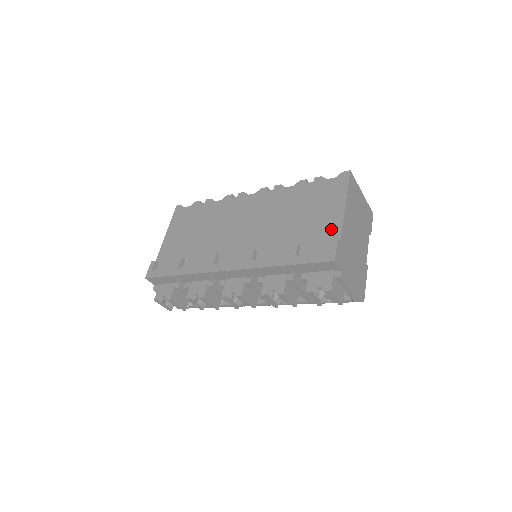
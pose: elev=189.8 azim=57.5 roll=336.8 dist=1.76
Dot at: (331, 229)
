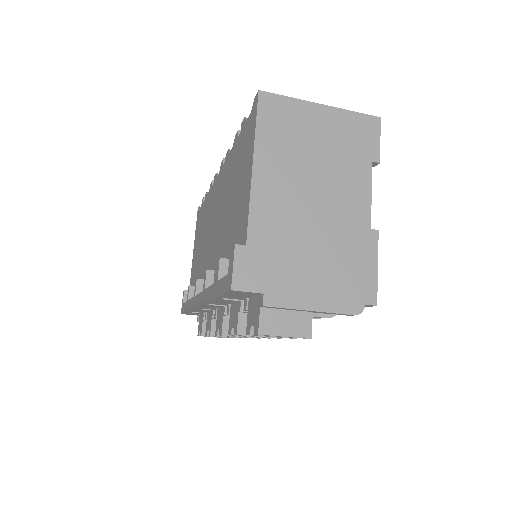
Dot at: (243, 220)
